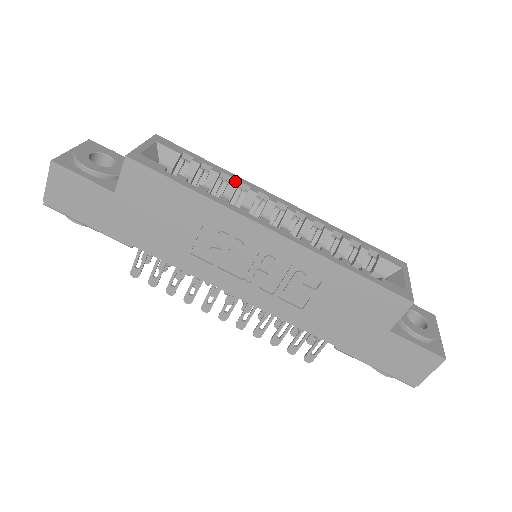
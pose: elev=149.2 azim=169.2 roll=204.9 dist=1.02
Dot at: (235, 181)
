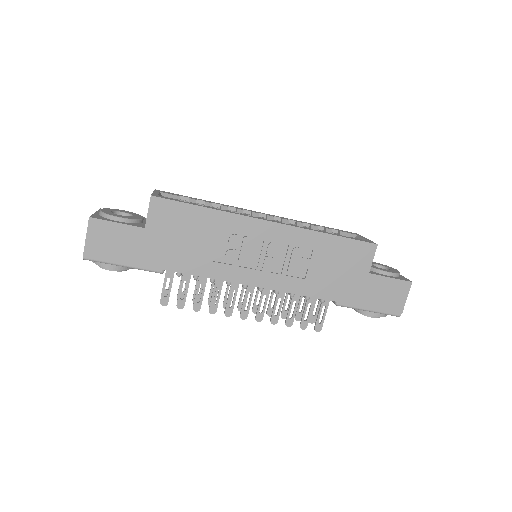
Dot at: (225, 206)
